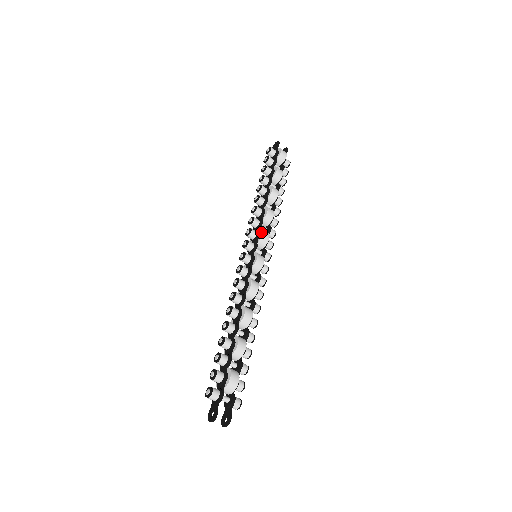
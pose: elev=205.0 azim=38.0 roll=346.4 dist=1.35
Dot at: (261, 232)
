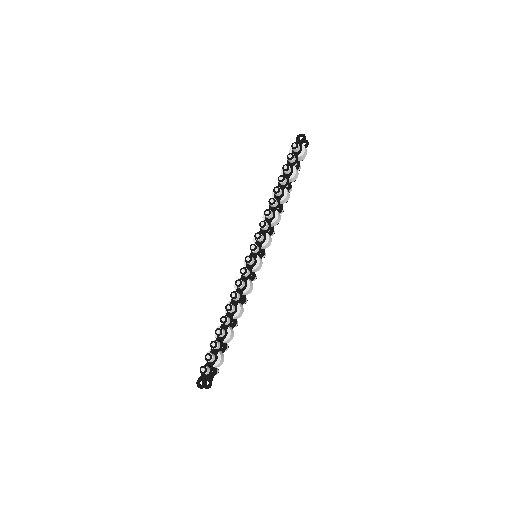
Dot at: (267, 238)
